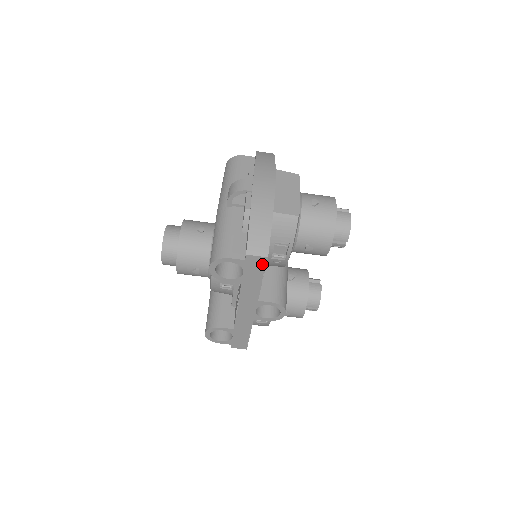
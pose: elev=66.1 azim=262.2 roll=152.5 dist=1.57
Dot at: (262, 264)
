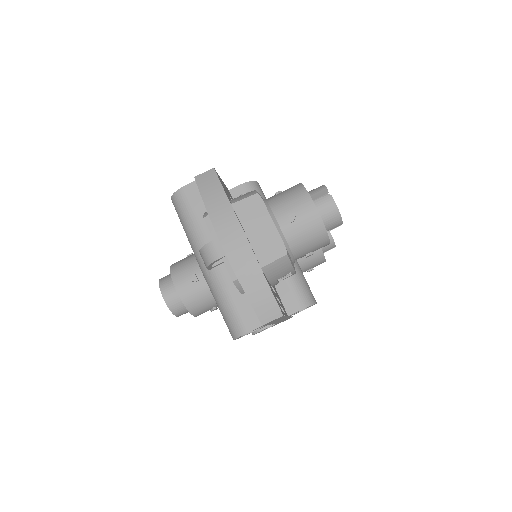
Dot at: (280, 317)
